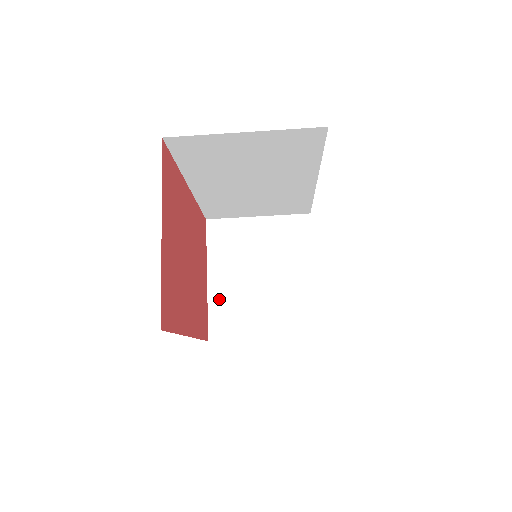
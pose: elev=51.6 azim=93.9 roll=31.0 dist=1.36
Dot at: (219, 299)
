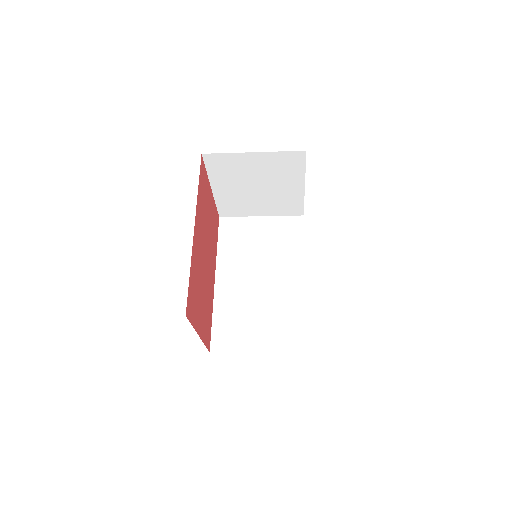
Dot at: (224, 199)
